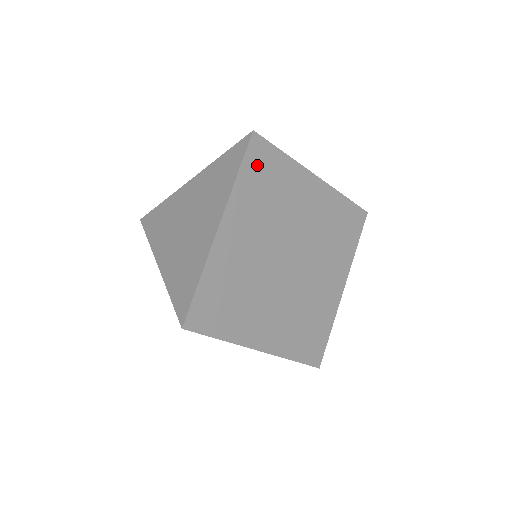
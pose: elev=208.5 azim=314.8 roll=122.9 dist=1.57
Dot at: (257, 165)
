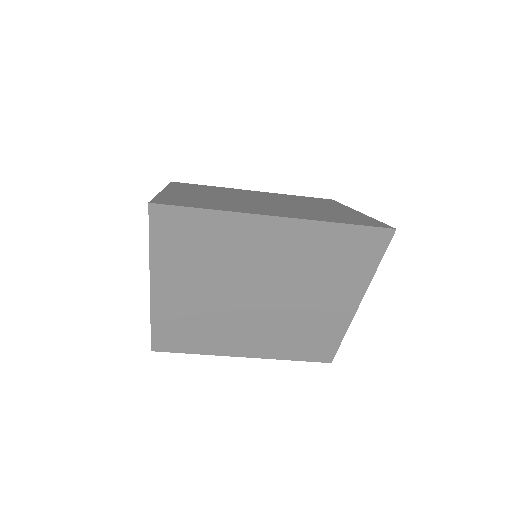
Dot at: (171, 232)
